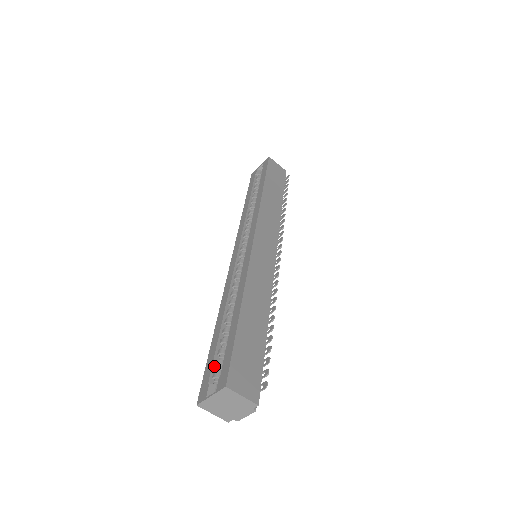
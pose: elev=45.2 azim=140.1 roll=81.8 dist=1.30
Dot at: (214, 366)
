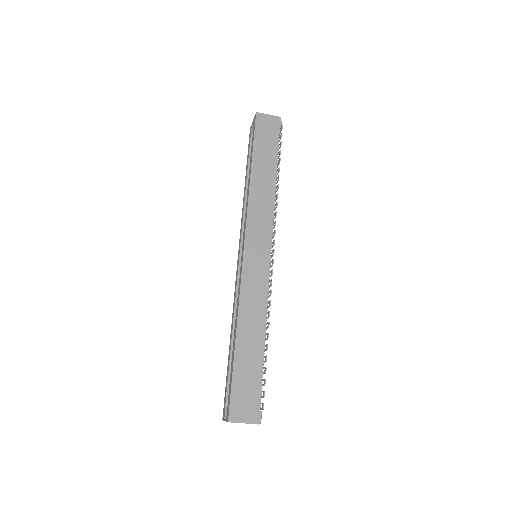
Dot at: occluded
